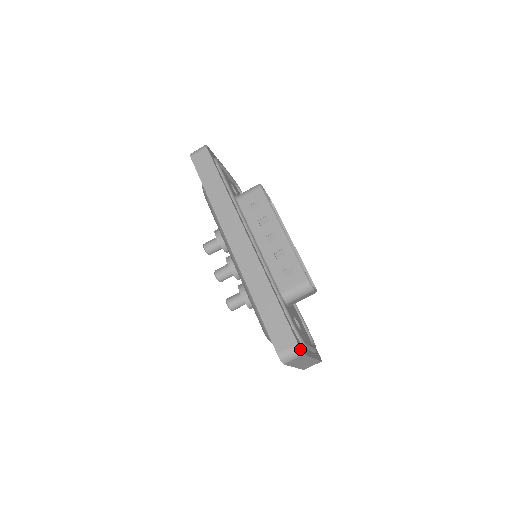
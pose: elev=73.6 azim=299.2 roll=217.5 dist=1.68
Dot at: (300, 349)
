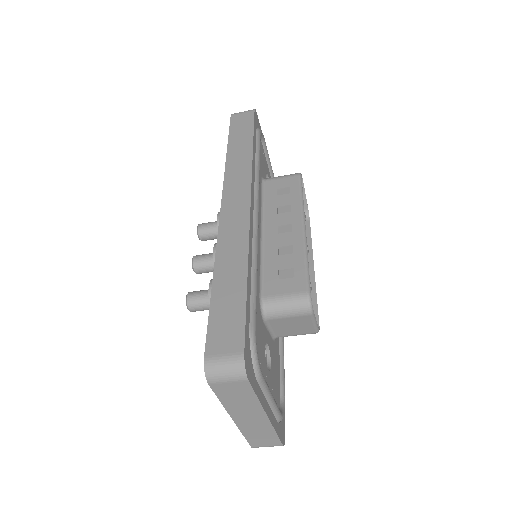
Dot at: (244, 364)
